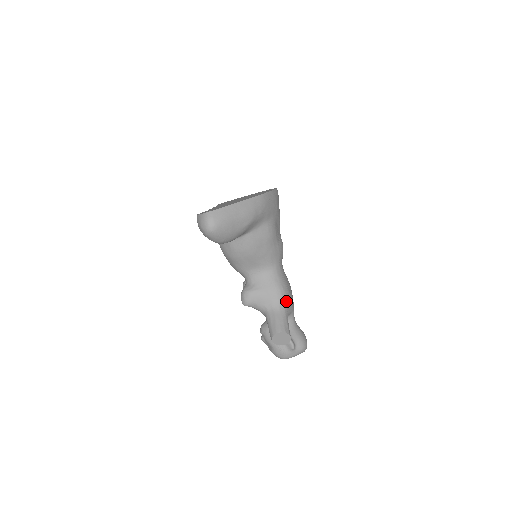
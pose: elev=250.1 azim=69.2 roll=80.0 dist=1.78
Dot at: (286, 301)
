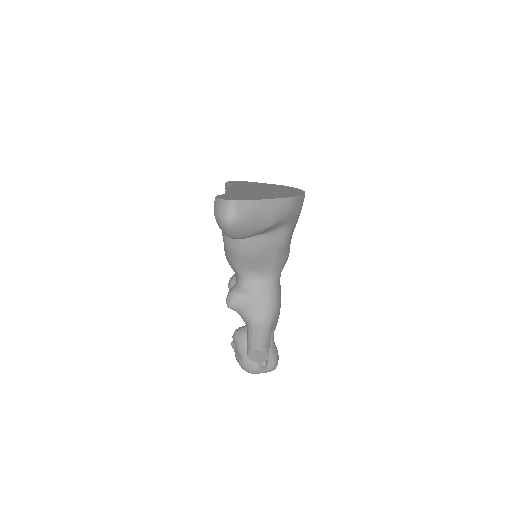
Dot at: (274, 316)
